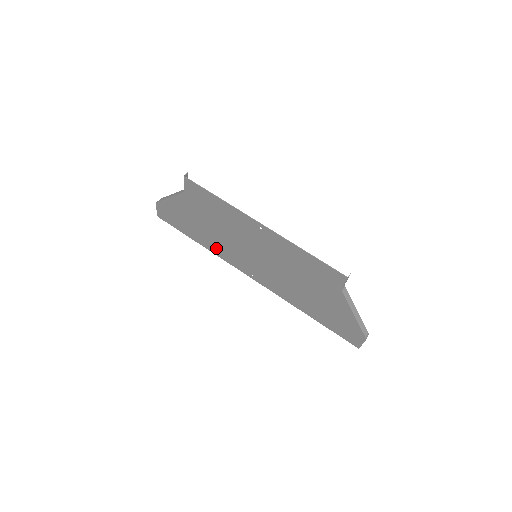
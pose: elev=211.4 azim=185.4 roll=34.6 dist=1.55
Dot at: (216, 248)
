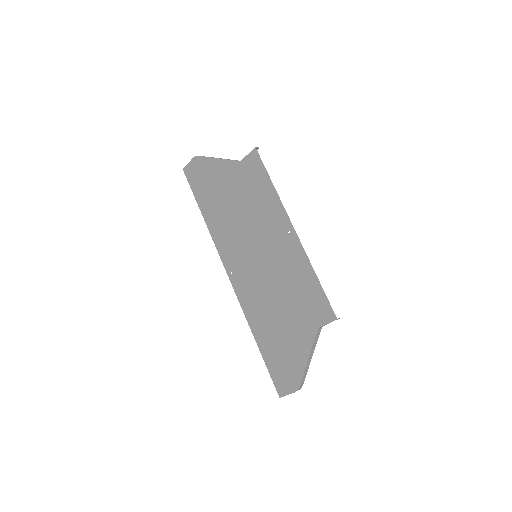
Dot at: (218, 229)
